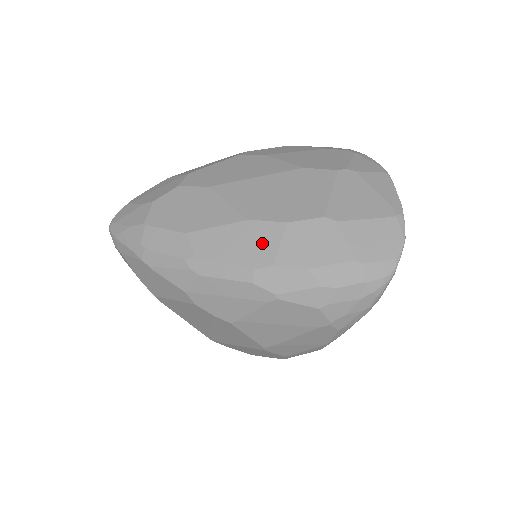
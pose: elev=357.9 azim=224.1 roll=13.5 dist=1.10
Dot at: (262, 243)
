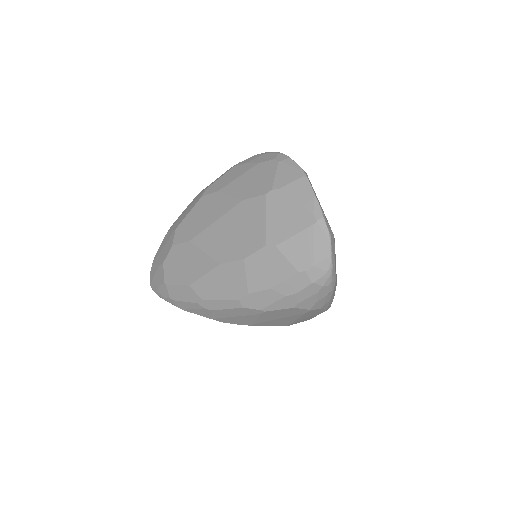
Dot at: (235, 279)
